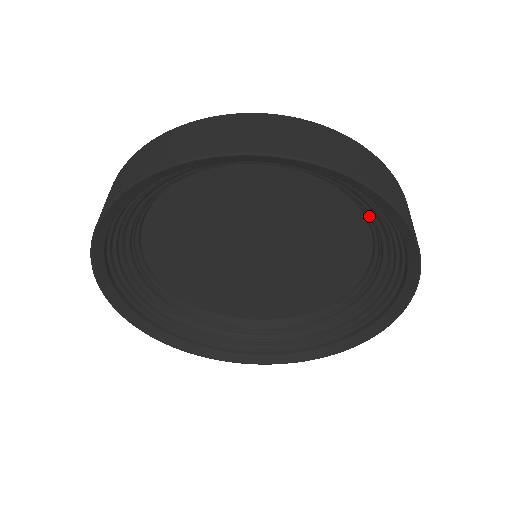
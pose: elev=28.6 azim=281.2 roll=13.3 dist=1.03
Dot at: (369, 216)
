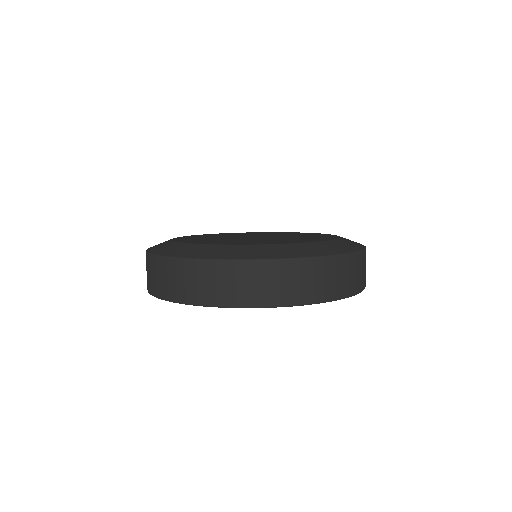
Dot at: occluded
